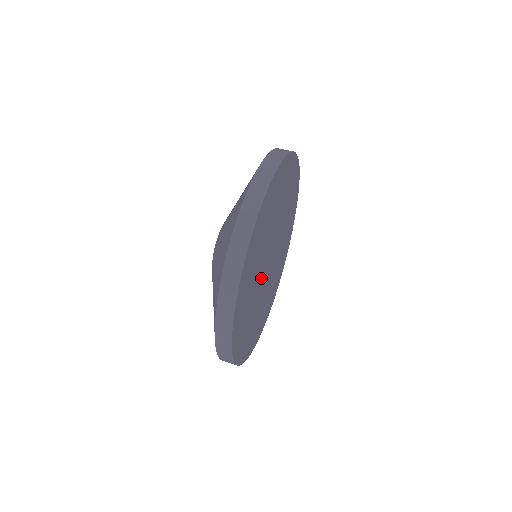
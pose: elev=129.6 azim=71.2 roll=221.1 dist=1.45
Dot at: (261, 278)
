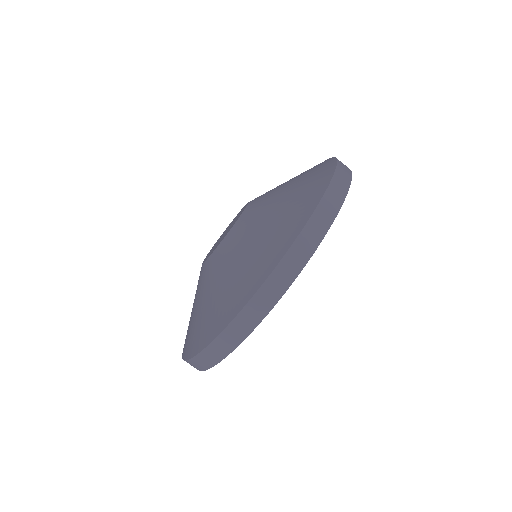
Dot at: occluded
